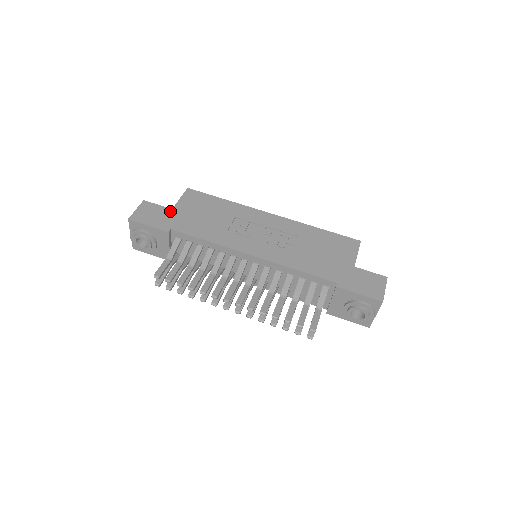
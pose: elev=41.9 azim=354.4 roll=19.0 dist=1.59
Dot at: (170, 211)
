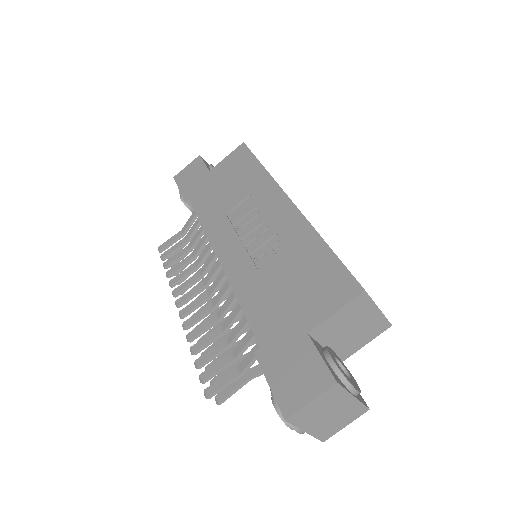
Dot at: (206, 173)
